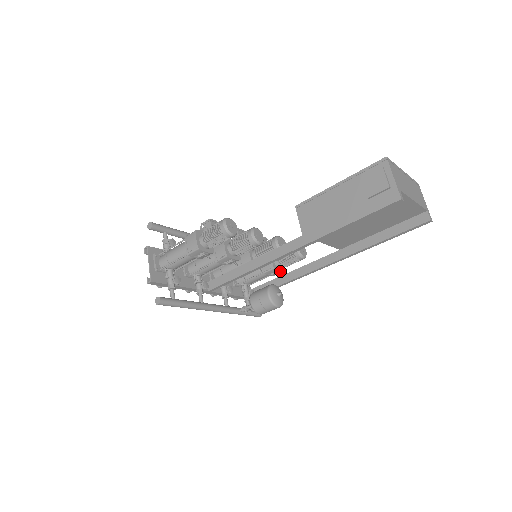
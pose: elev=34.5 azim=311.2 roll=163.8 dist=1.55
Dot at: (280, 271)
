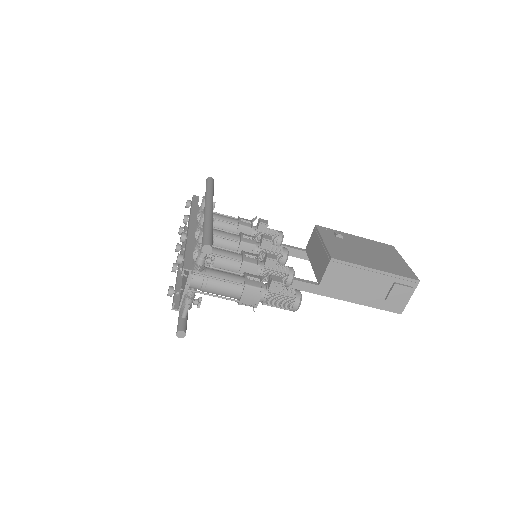
Dot at: occluded
